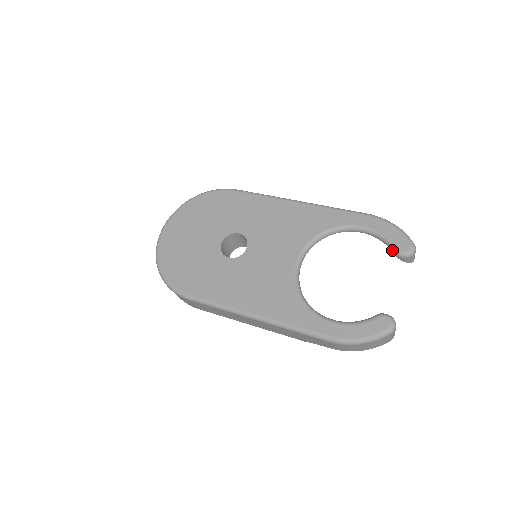
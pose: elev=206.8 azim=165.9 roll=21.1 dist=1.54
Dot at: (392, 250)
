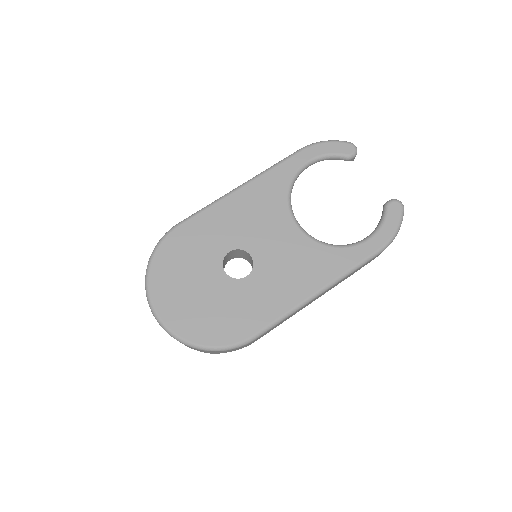
Dot at: (343, 159)
